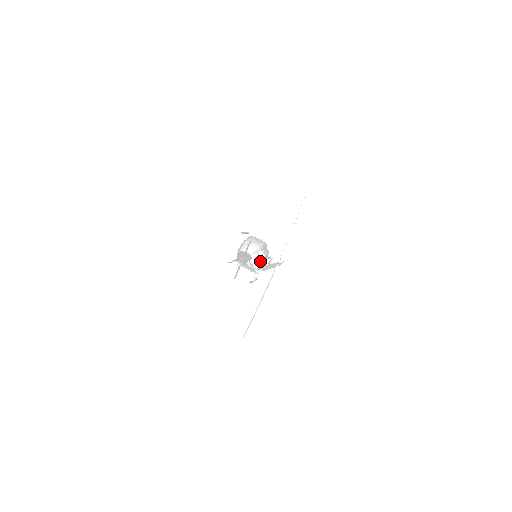
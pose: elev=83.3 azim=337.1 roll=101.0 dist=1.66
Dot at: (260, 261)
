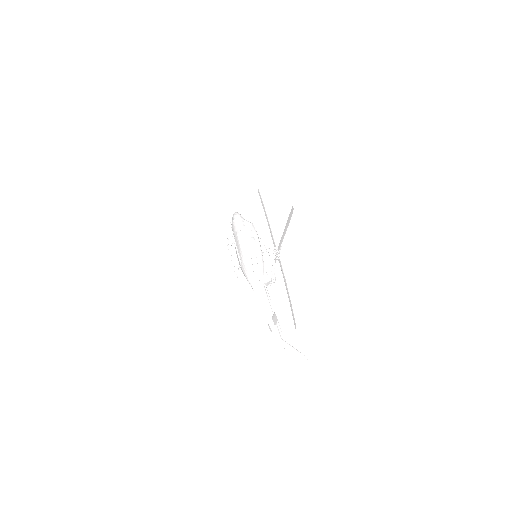
Dot at: occluded
